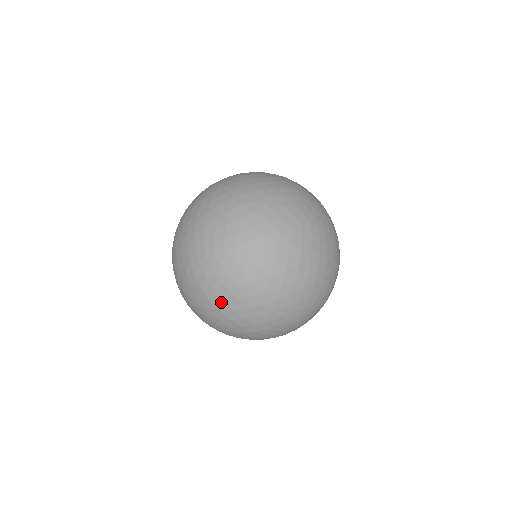
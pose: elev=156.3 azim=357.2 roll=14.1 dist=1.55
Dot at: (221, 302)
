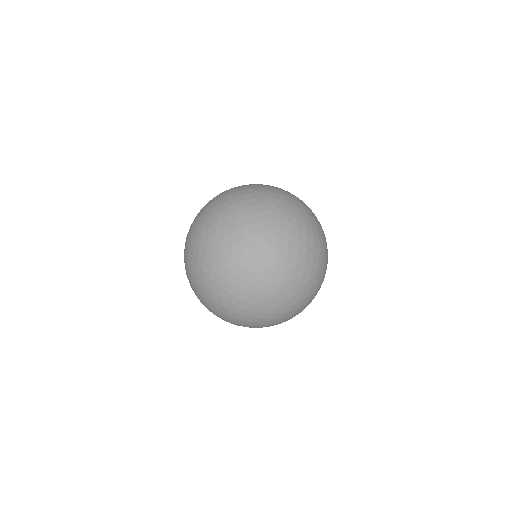
Dot at: (187, 264)
